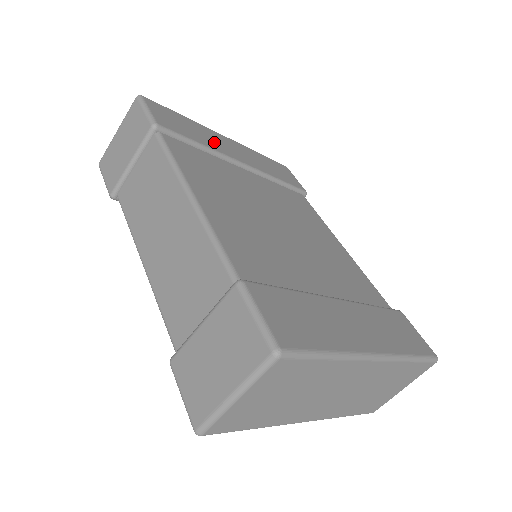
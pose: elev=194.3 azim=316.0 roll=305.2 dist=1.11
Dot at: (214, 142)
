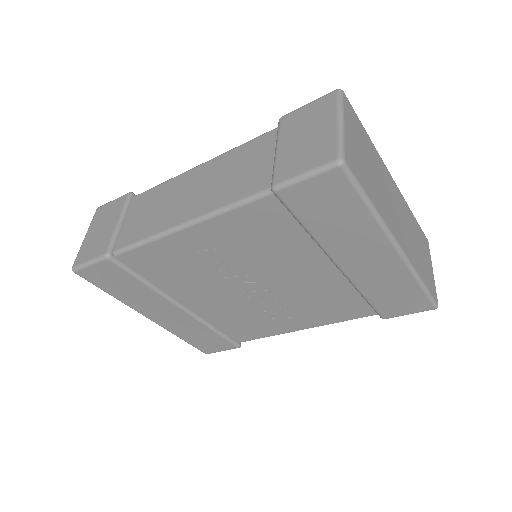
Dot at: occluded
